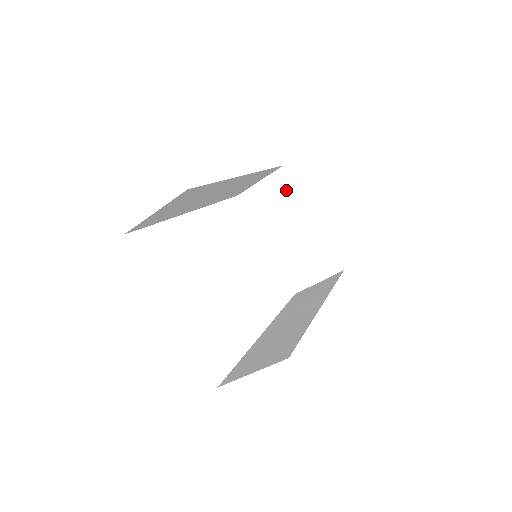
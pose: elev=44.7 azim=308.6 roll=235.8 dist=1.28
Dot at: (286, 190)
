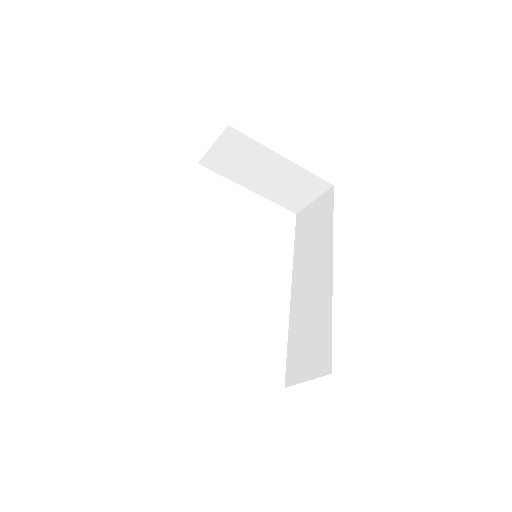
Dot at: (244, 144)
